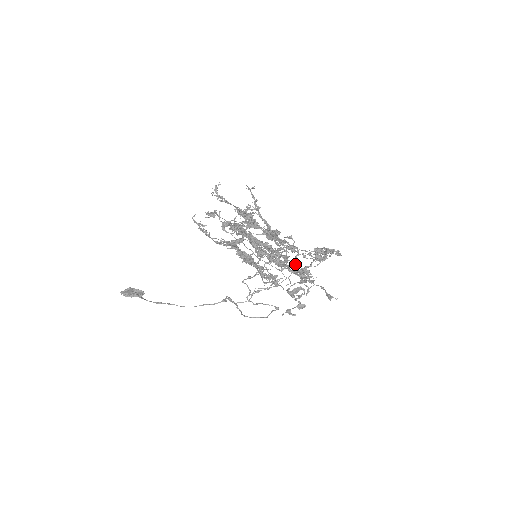
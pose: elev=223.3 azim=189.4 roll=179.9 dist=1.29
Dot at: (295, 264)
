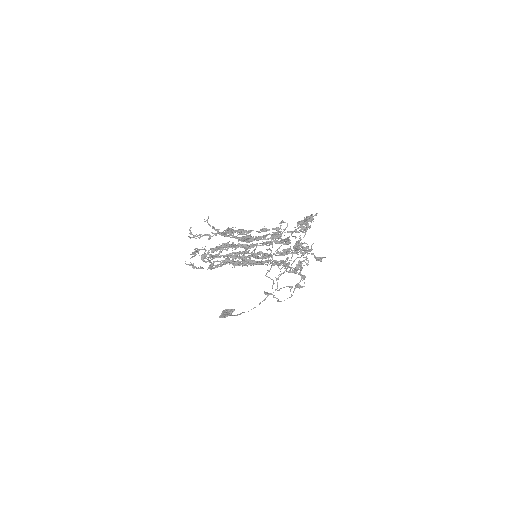
Dot at: occluded
